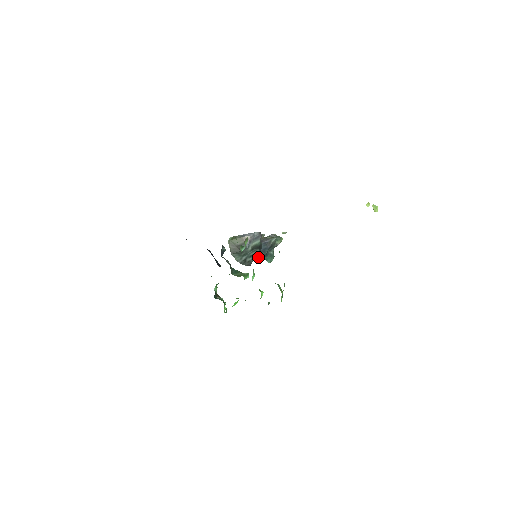
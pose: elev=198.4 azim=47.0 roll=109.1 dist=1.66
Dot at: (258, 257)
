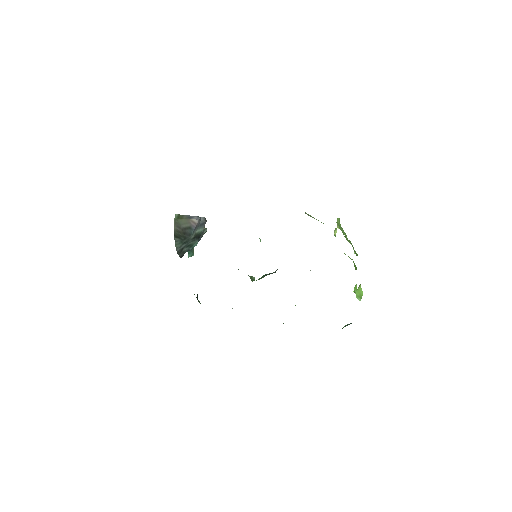
Dot at: (191, 248)
